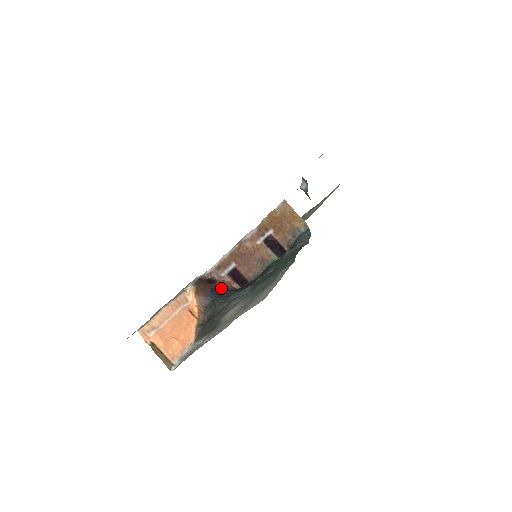
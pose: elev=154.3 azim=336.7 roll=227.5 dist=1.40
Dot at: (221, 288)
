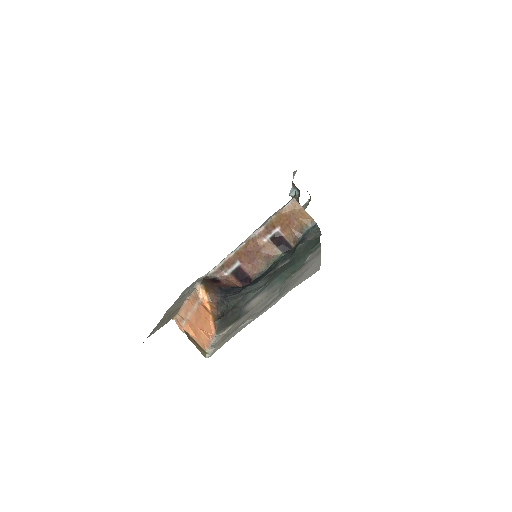
Dot at: (227, 286)
